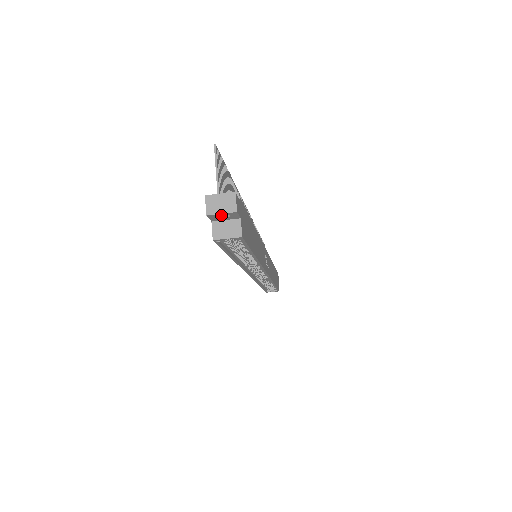
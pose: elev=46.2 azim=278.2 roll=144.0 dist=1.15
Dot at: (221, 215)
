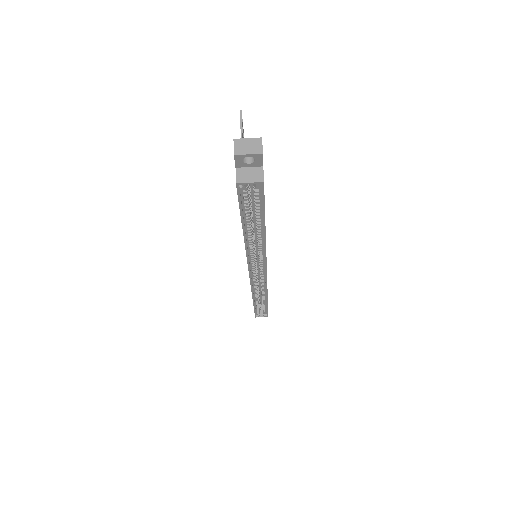
Dot at: (246, 161)
